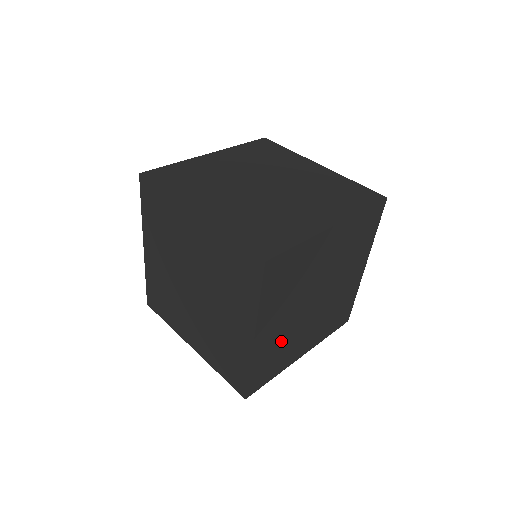
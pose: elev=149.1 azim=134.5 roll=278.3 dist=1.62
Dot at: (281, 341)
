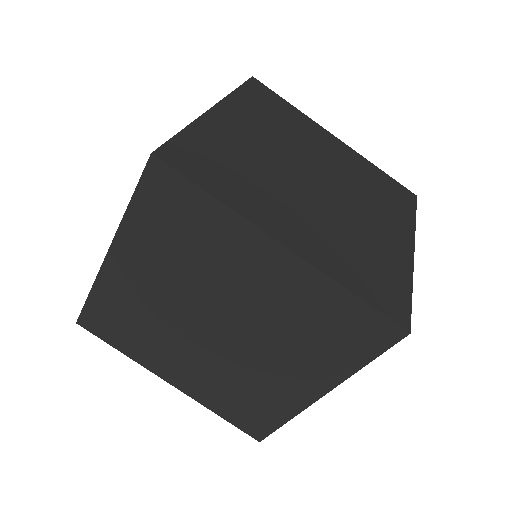
Dot at: occluded
